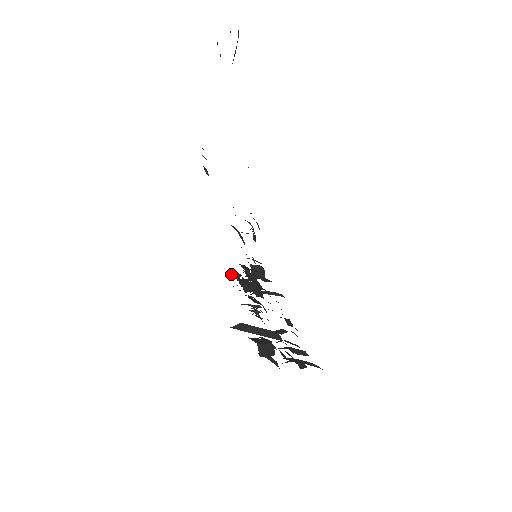
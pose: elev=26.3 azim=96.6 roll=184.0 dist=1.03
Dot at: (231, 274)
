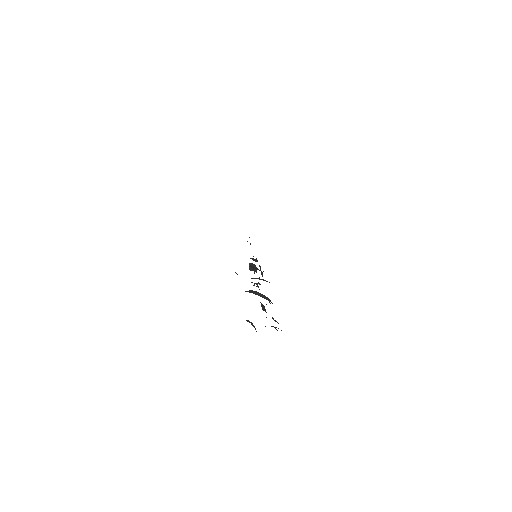
Dot at: (252, 259)
